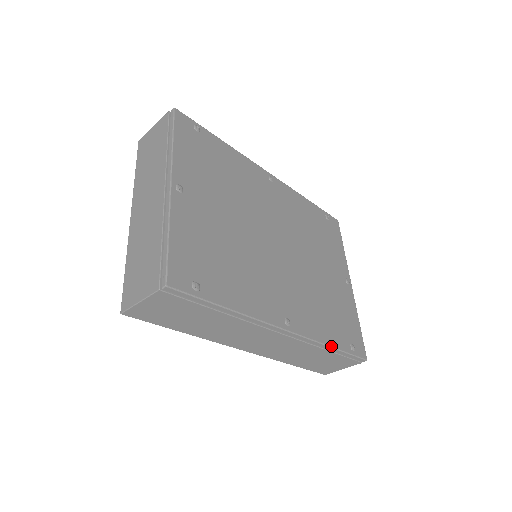
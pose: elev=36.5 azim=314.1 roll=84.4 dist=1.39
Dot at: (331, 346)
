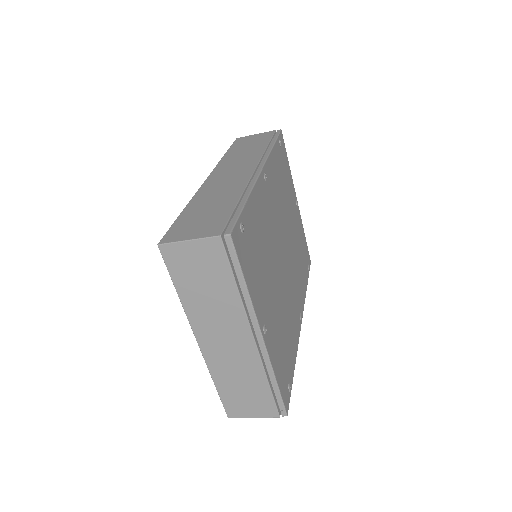
Dot at: occluded
